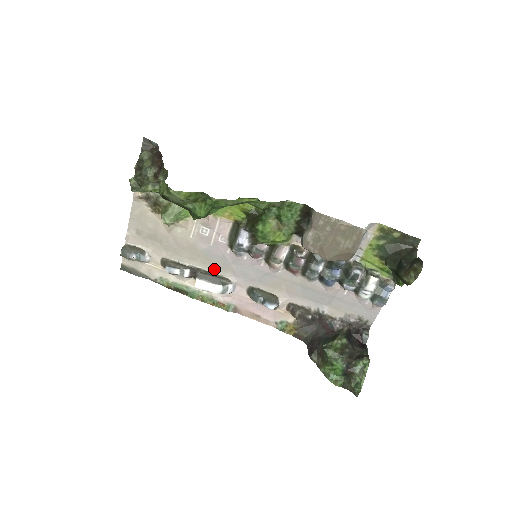
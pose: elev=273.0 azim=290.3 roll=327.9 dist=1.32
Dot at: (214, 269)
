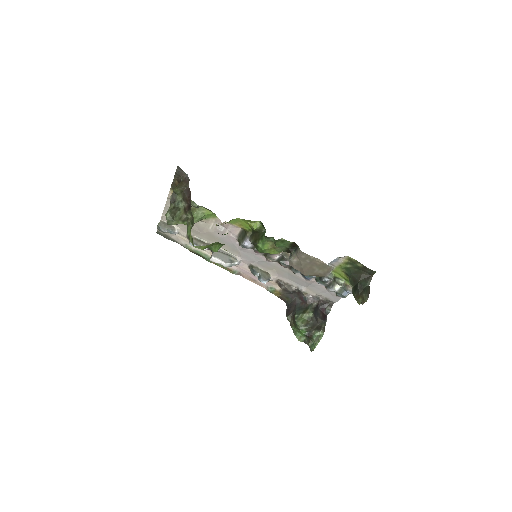
Dot at: (226, 249)
